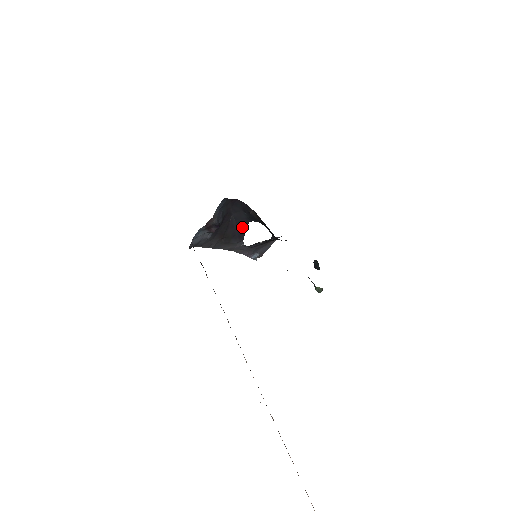
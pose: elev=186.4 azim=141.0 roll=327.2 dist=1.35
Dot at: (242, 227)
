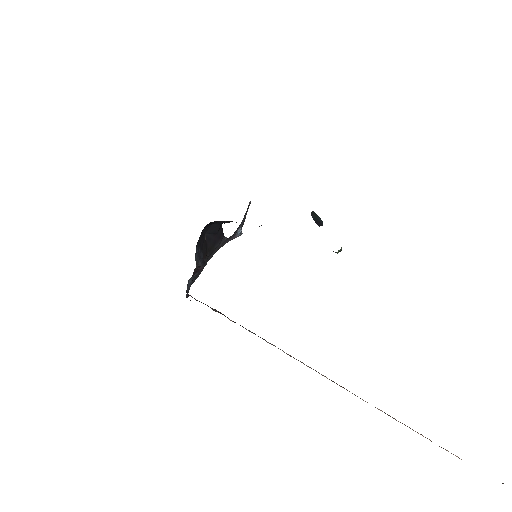
Dot at: (218, 230)
